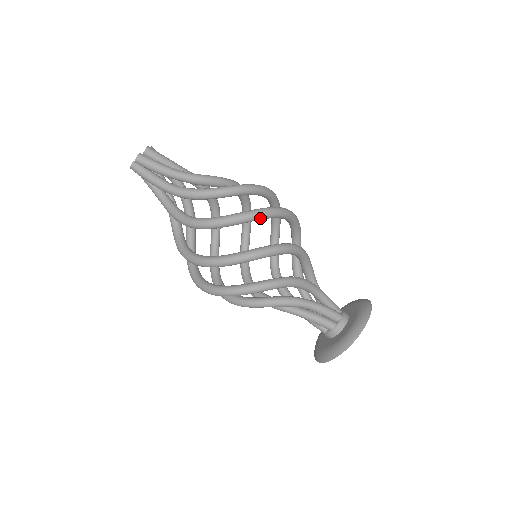
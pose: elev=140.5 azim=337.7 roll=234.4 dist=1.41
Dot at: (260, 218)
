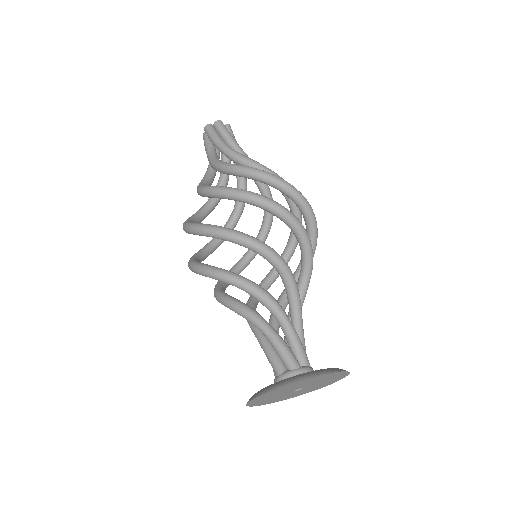
Dot at: (240, 199)
